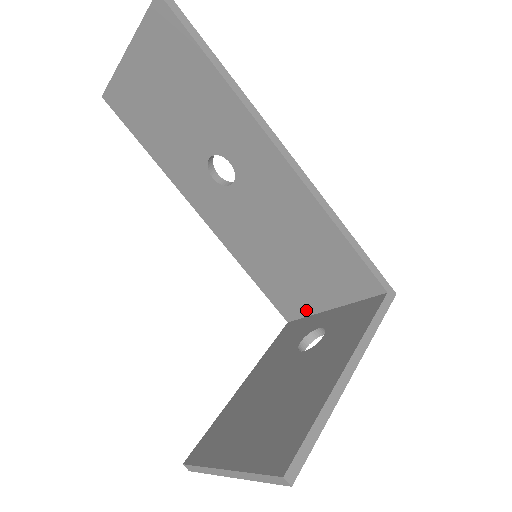
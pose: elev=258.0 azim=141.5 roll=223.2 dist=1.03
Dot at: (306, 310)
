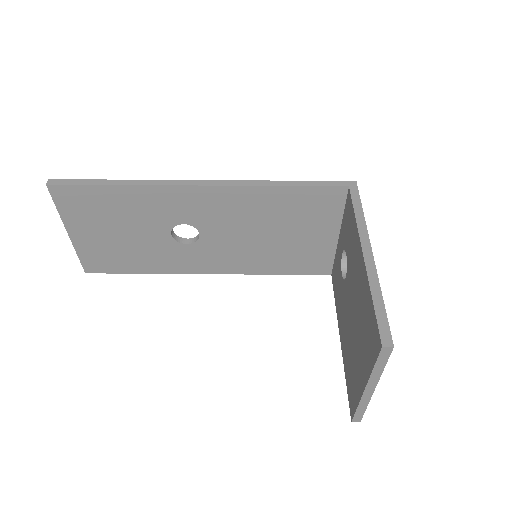
Dot at: (329, 254)
